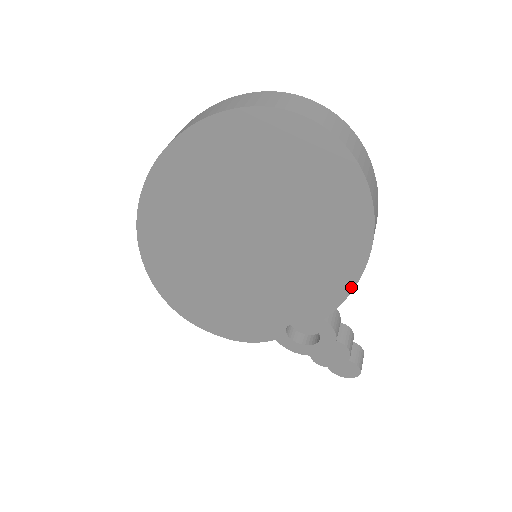
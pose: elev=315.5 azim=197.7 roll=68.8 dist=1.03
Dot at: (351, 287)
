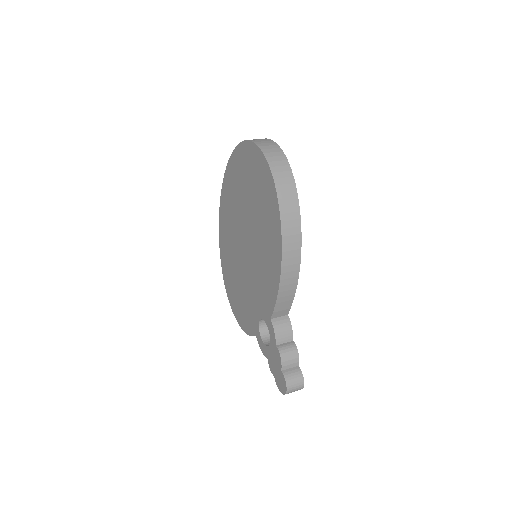
Dot at: (278, 287)
